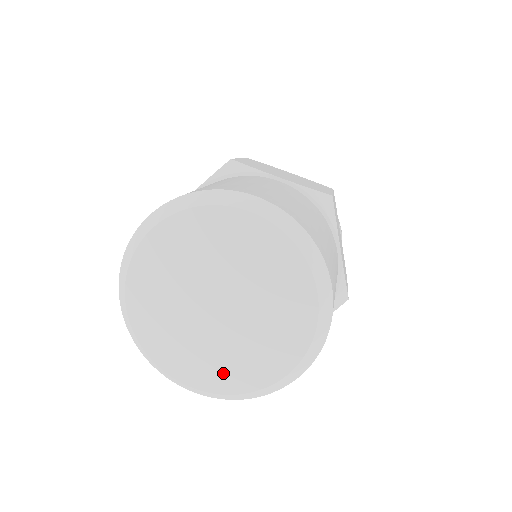
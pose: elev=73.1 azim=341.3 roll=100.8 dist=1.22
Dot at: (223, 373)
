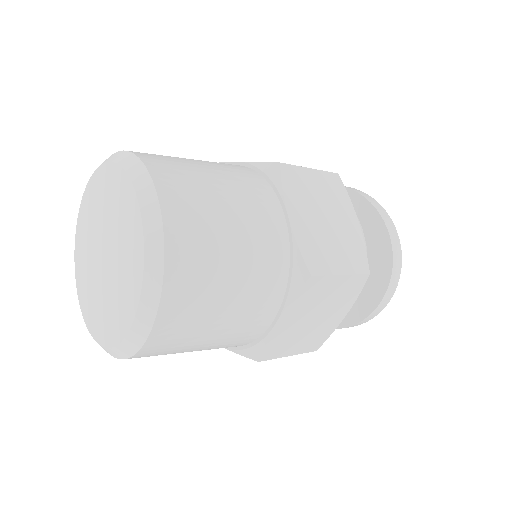
Dot at: (109, 324)
